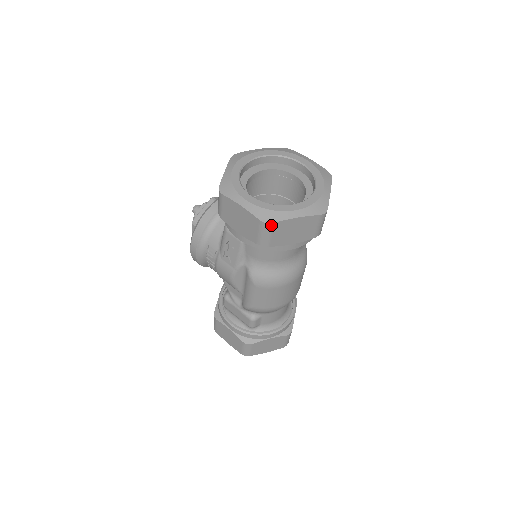
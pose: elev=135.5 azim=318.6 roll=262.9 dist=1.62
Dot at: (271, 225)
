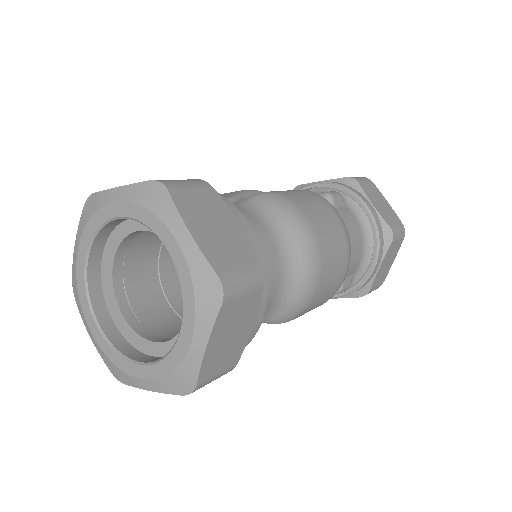
Dot at: (198, 386)
